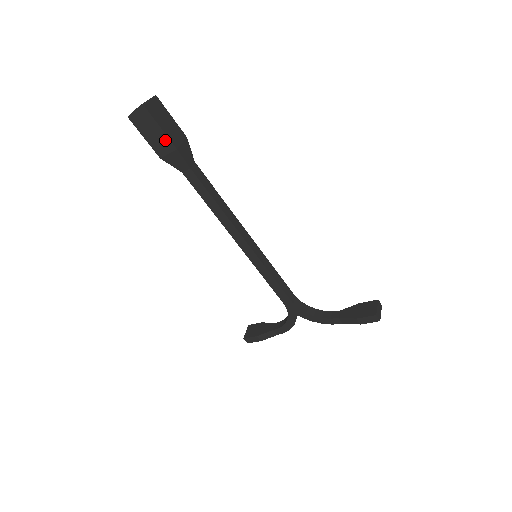
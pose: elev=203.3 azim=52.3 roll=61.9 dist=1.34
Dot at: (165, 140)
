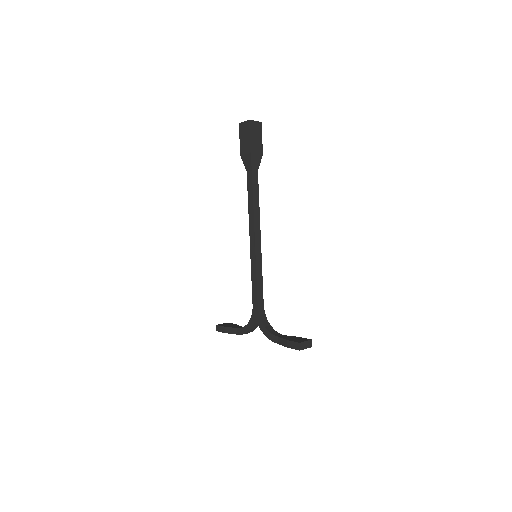
Dot at: (248, 145)
